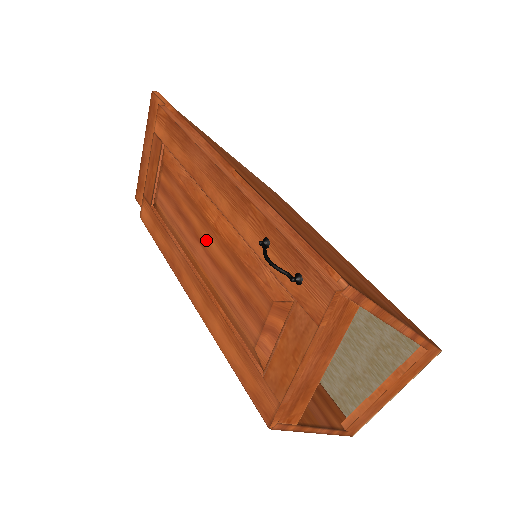
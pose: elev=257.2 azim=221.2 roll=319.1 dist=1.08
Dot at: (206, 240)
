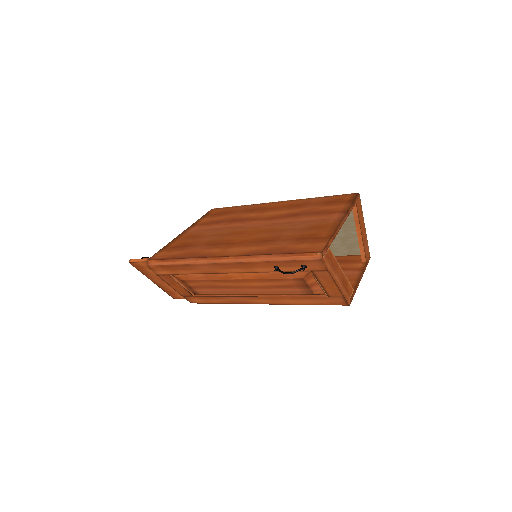
Dot at: (246, 285)
